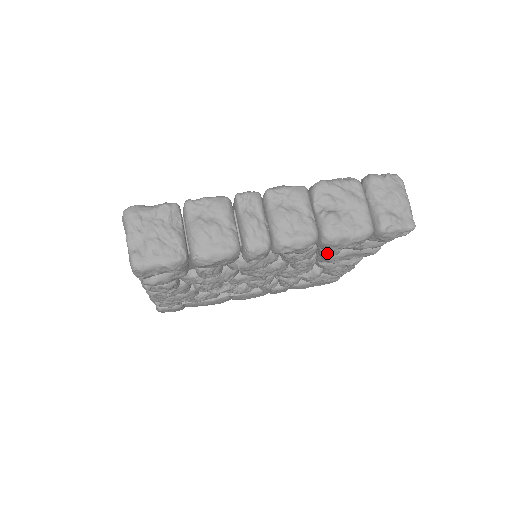
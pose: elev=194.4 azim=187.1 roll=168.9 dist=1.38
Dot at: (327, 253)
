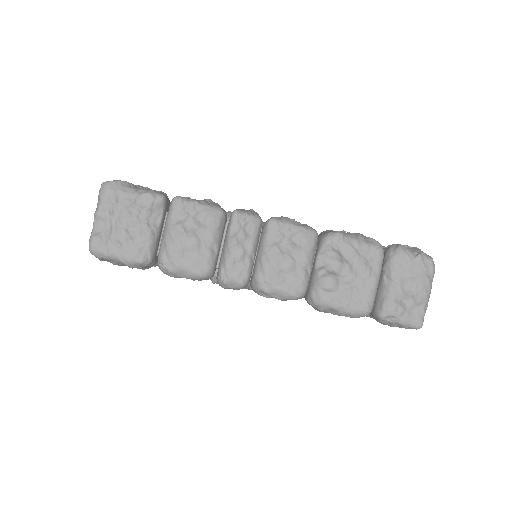
Dot at: occluded
